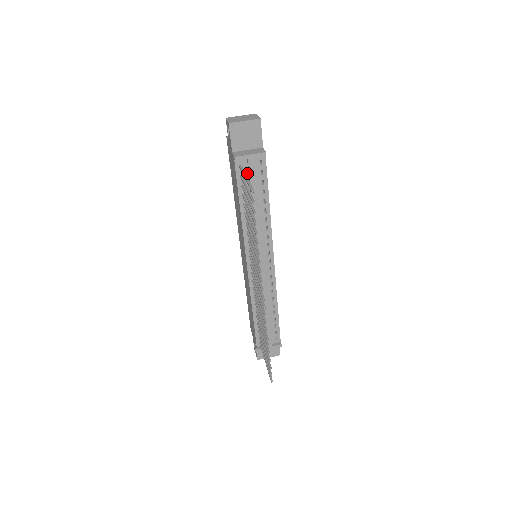
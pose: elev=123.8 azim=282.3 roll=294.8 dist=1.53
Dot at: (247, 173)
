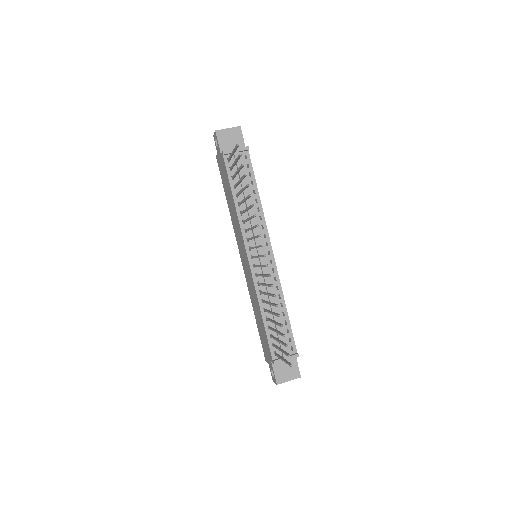
Dot at: (235, 167)
